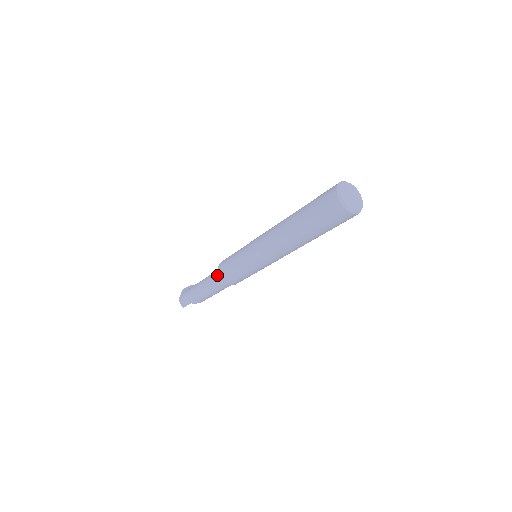
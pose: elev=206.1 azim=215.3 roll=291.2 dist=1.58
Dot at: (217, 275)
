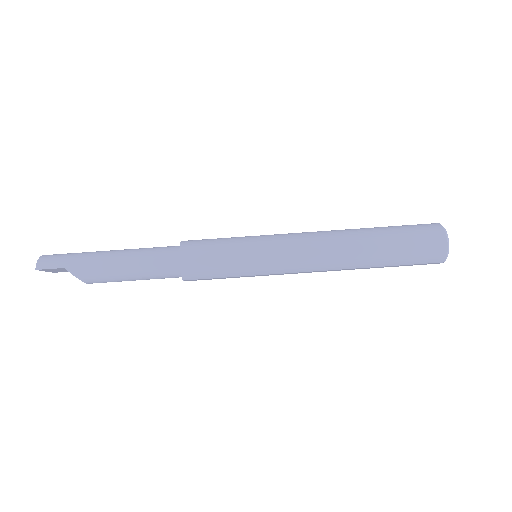
Dot at: (174, 246)
